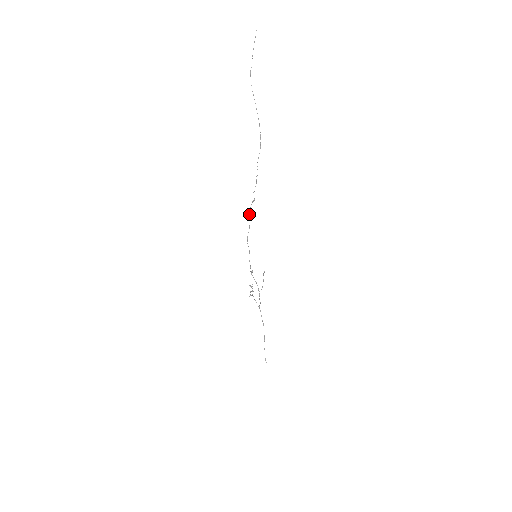
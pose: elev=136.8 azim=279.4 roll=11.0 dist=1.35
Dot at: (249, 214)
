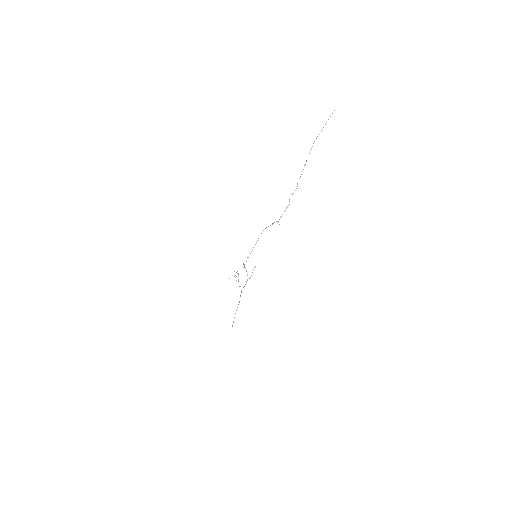
Dot at: (265, 228)
